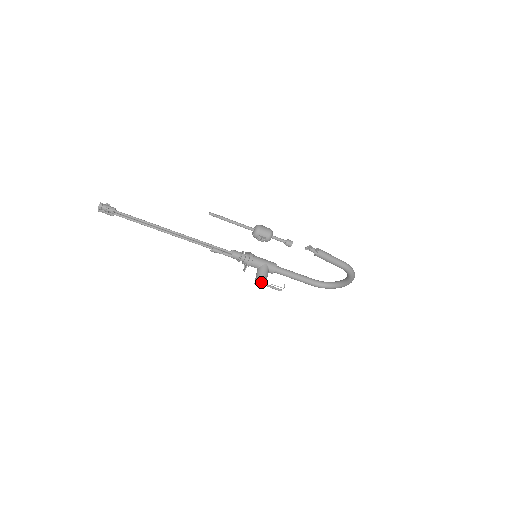
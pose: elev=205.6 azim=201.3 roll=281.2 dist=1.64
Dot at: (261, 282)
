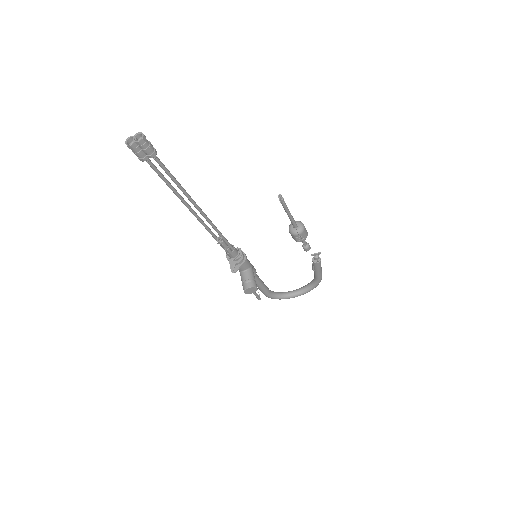
Dot at: (256, 288)
